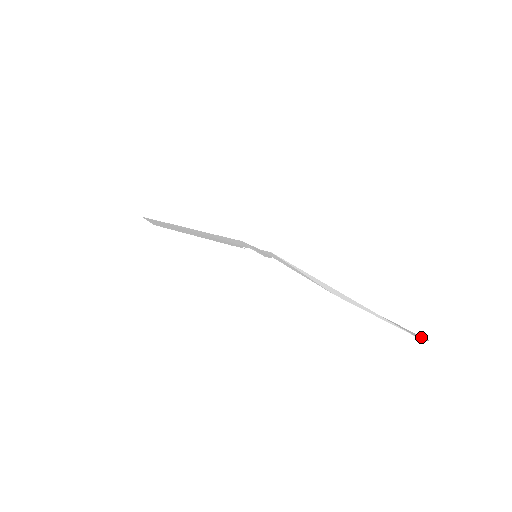
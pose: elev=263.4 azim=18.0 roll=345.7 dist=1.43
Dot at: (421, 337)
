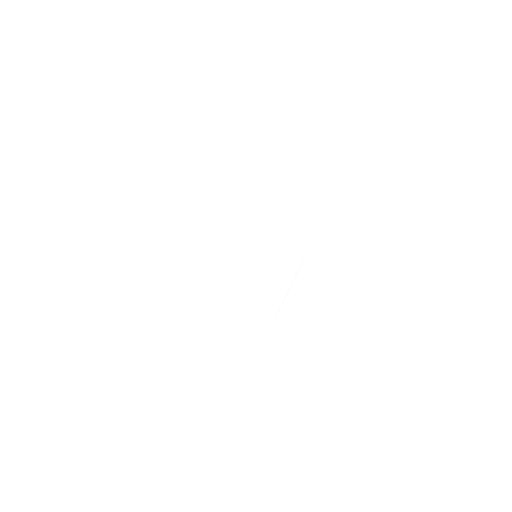
Dot at: (236, 421)
